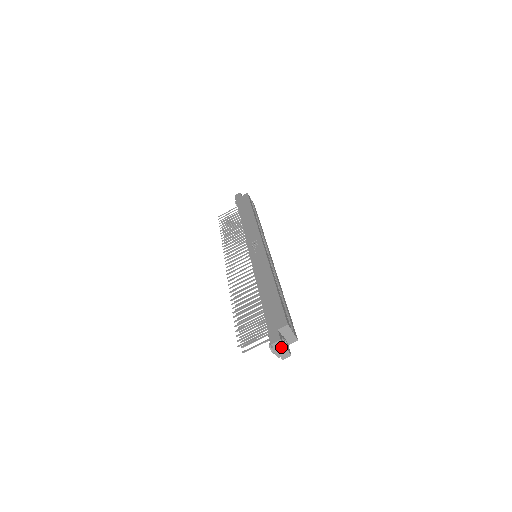
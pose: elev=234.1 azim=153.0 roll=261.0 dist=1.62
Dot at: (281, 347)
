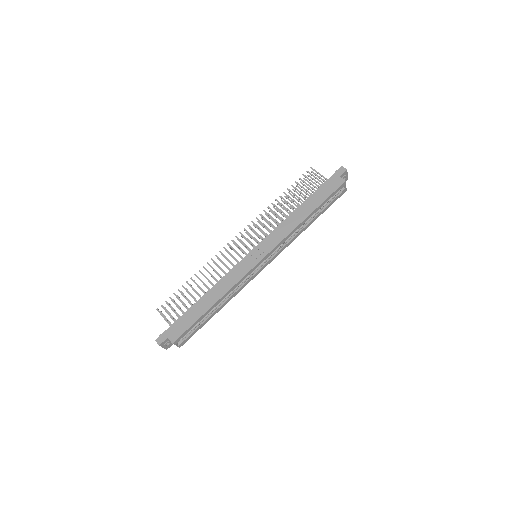
Dot at: (161, 345)
